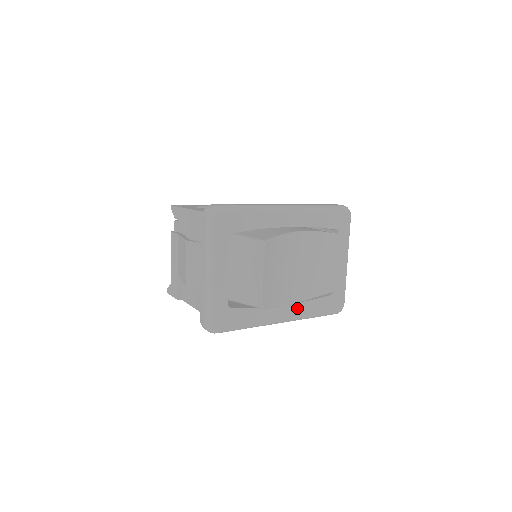
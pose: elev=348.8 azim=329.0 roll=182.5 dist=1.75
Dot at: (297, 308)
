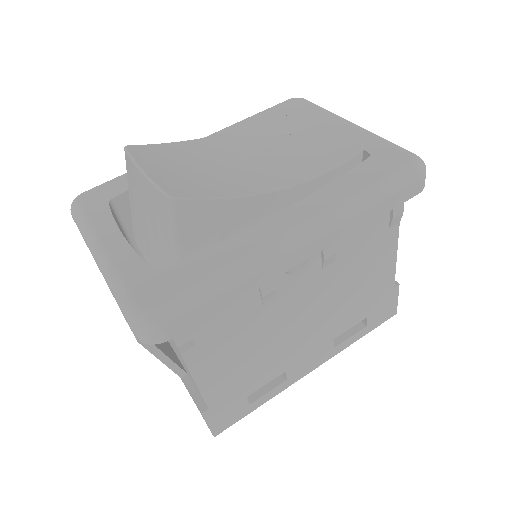
Dot at: (310, 204)
